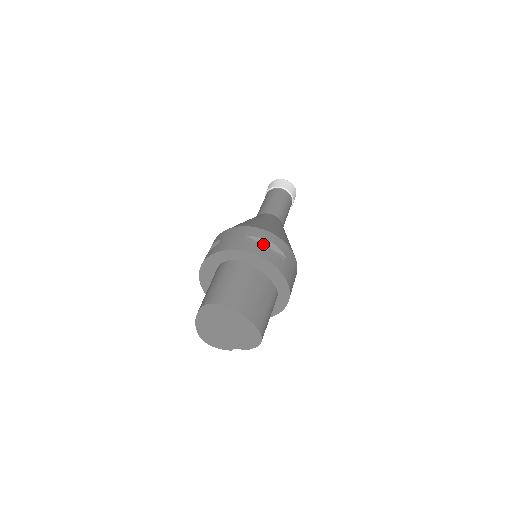
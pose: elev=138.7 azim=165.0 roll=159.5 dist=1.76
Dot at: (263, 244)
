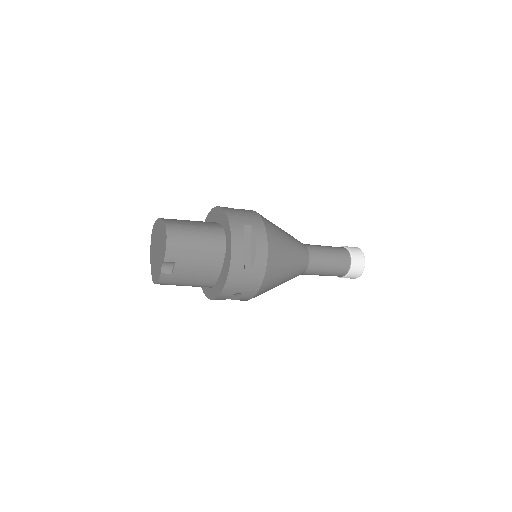
Dot at: occluded
